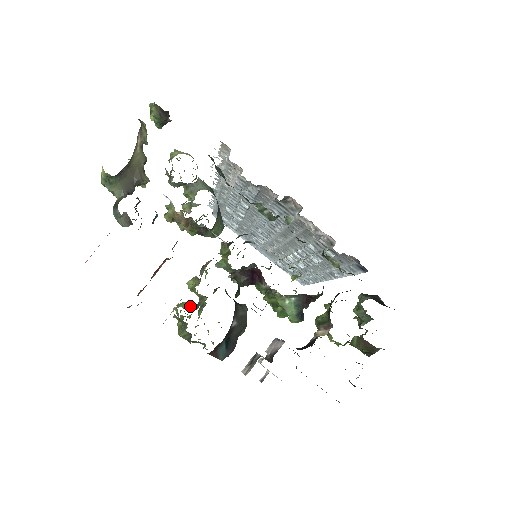
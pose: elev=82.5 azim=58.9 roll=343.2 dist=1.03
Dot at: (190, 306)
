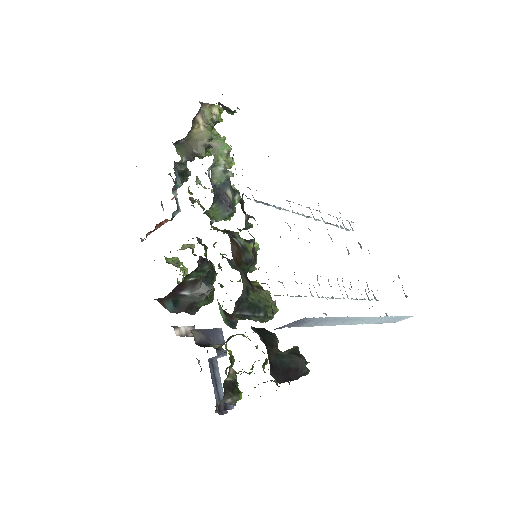
Dot at: (176, 262)
